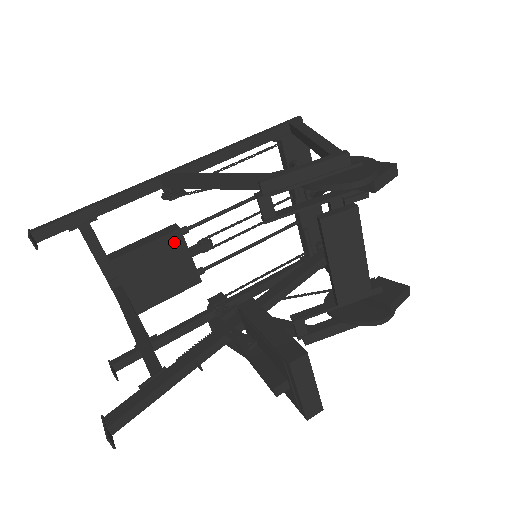
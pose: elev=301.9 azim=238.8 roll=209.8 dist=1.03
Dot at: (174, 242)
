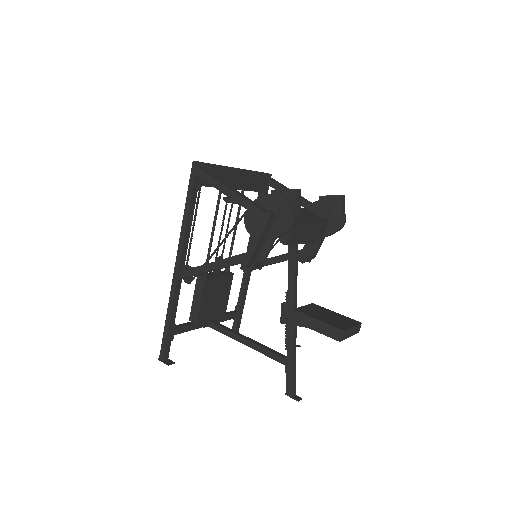
Dot at: (209, 284)
